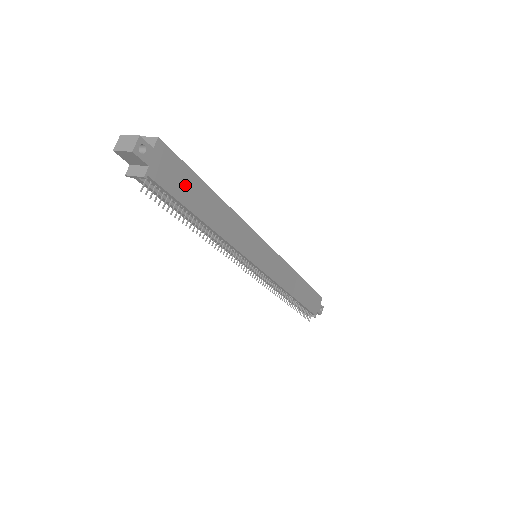
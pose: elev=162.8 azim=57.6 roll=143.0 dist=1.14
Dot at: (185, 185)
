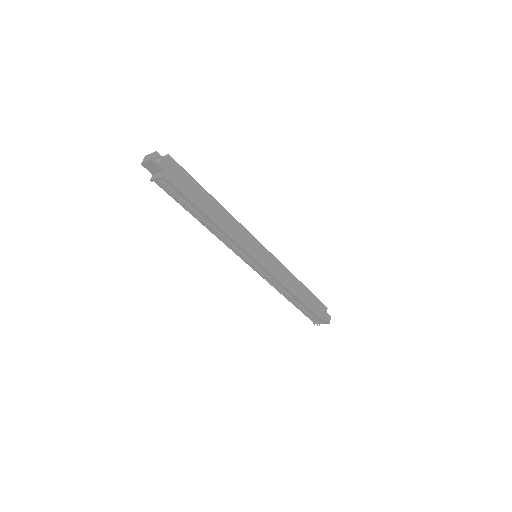
Dot at: (190, 188)
